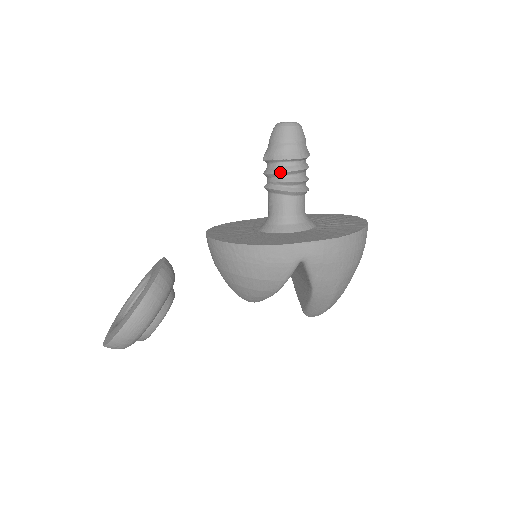
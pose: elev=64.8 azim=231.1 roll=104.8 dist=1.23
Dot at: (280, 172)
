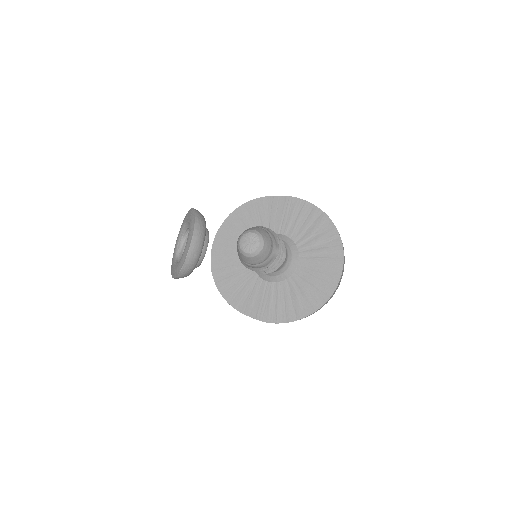
Dot at: occluded
